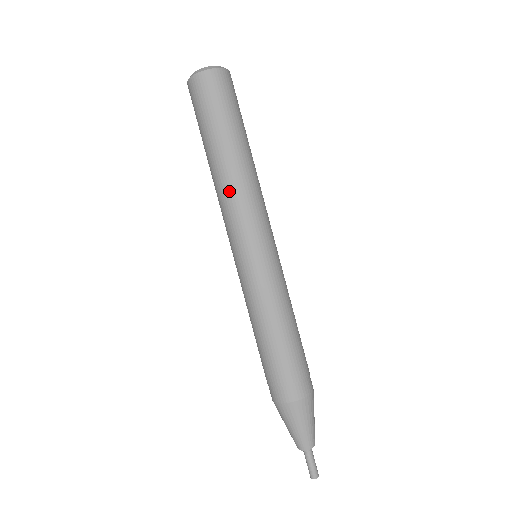
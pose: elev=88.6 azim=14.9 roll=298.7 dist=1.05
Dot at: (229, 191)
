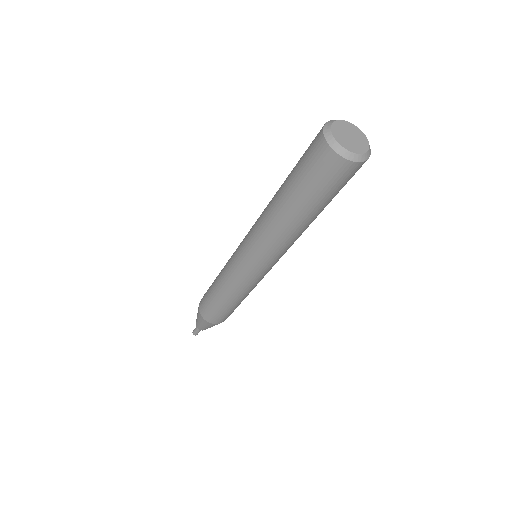
Dot at: (263, 220)
